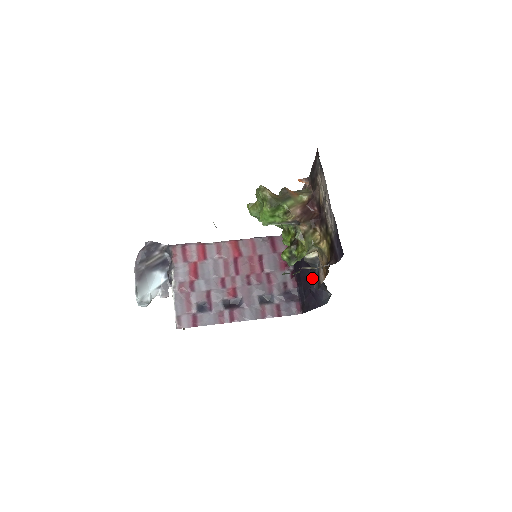
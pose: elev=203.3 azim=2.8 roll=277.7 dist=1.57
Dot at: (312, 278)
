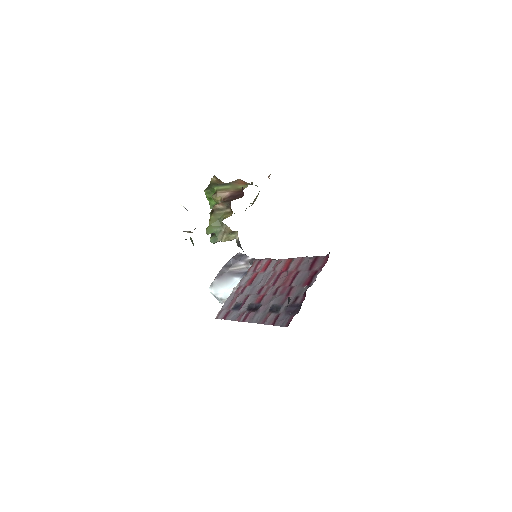
Dot at: occluded
